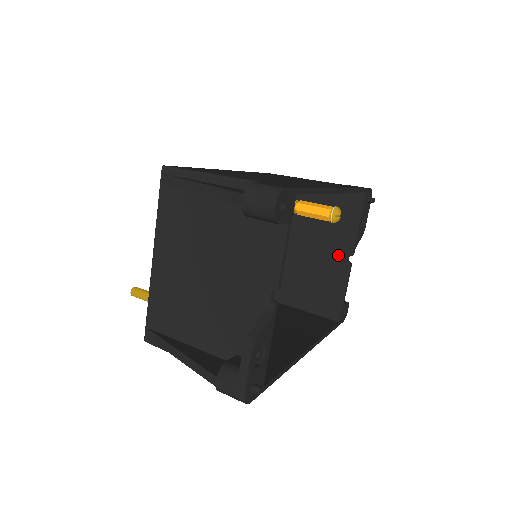
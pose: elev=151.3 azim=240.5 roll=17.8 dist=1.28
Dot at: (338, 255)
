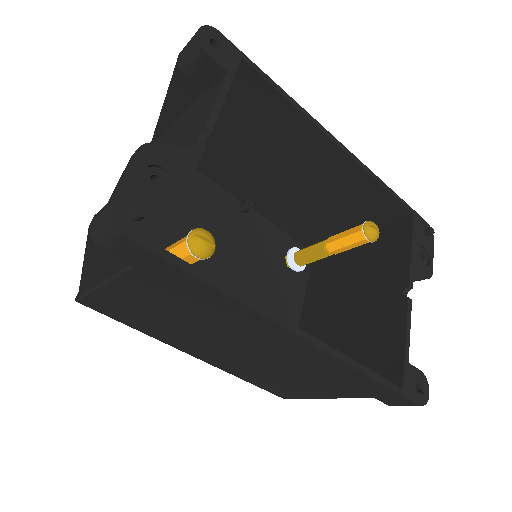
Dot at: (390, 294)
